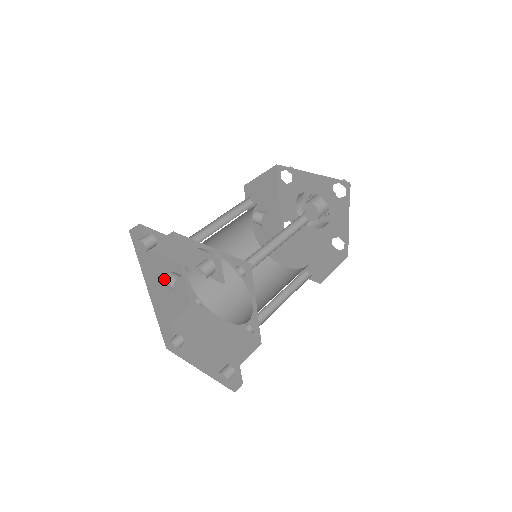
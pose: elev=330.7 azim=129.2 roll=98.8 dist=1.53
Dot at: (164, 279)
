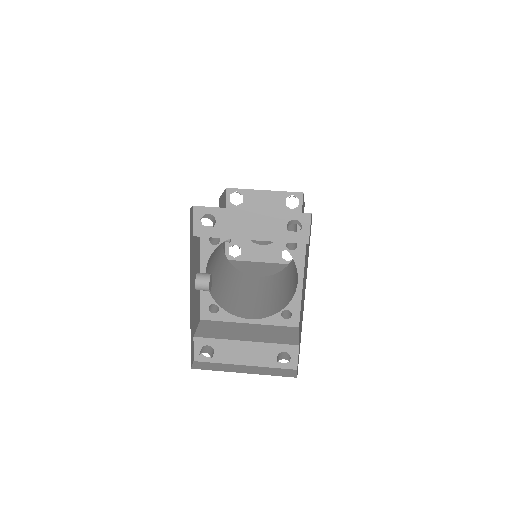
Dot at: (195, 279)
